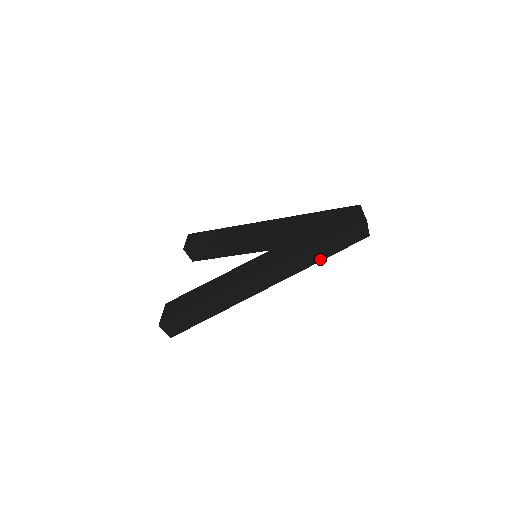
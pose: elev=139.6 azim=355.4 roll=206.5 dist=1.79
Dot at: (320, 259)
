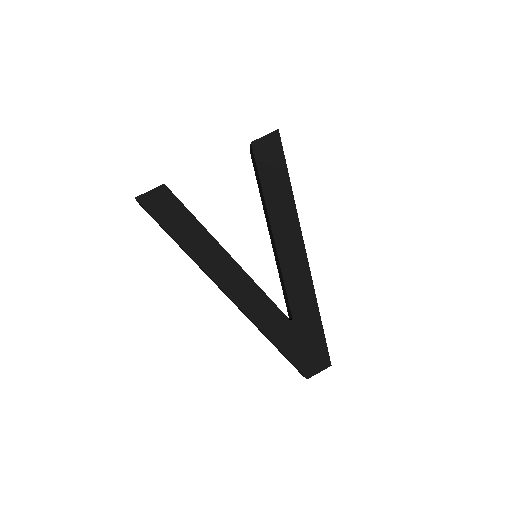
Dot at: (264, 335)
